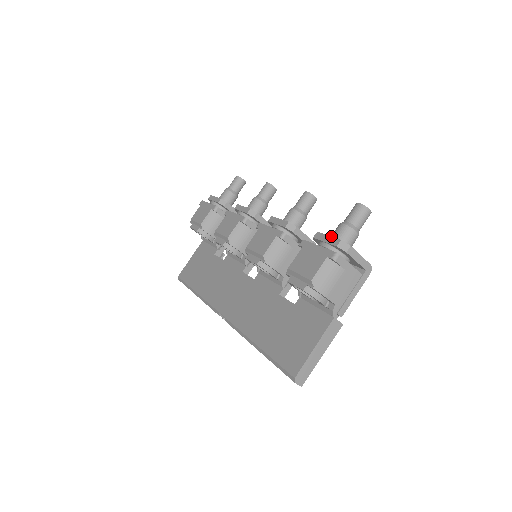
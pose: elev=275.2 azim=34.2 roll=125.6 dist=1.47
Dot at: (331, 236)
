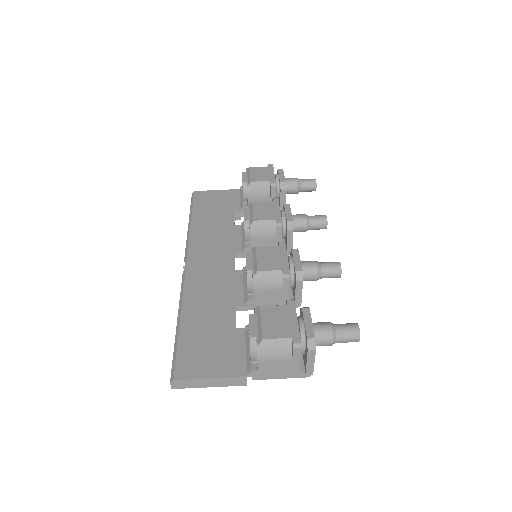
Dot at: (314, 323)
